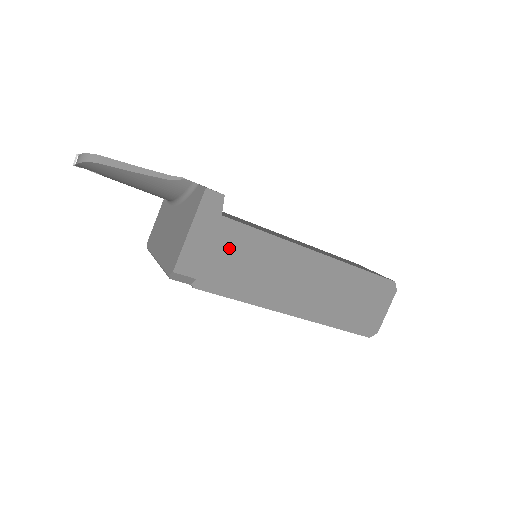
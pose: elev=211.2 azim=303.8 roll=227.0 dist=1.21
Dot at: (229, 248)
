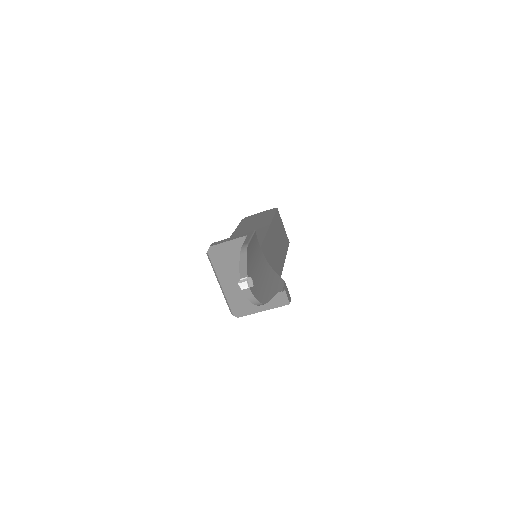
Dot at: occluded
